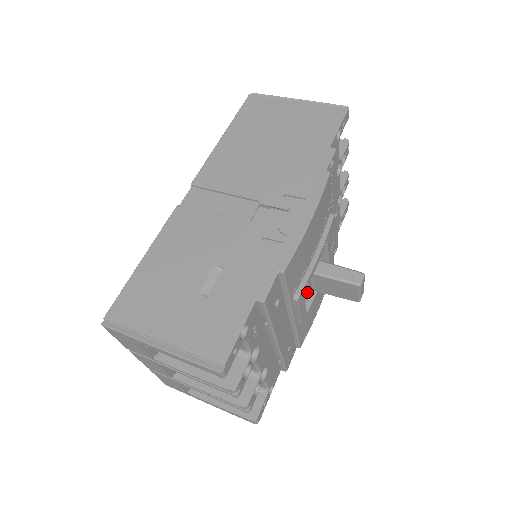
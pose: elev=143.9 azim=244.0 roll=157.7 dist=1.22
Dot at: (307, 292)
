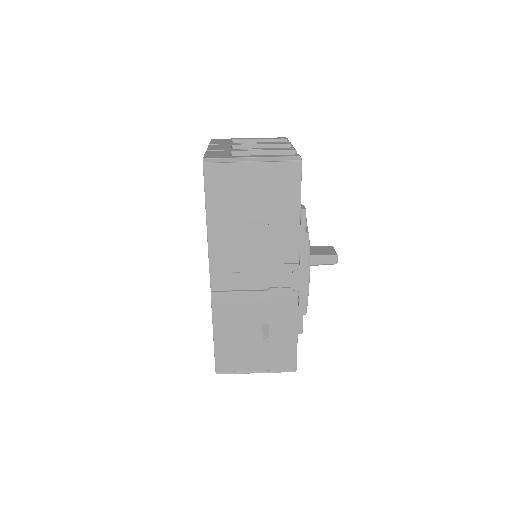
Dot at: occluded
